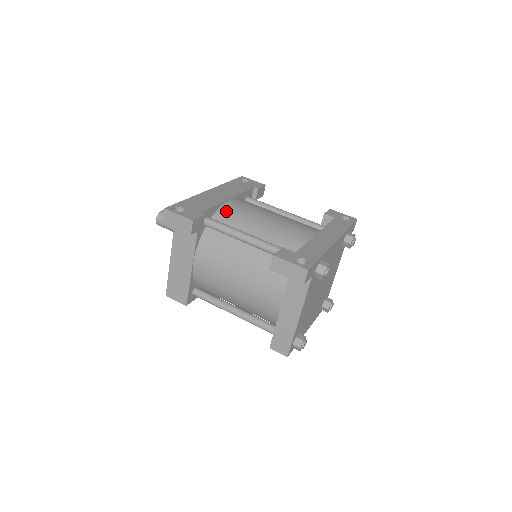
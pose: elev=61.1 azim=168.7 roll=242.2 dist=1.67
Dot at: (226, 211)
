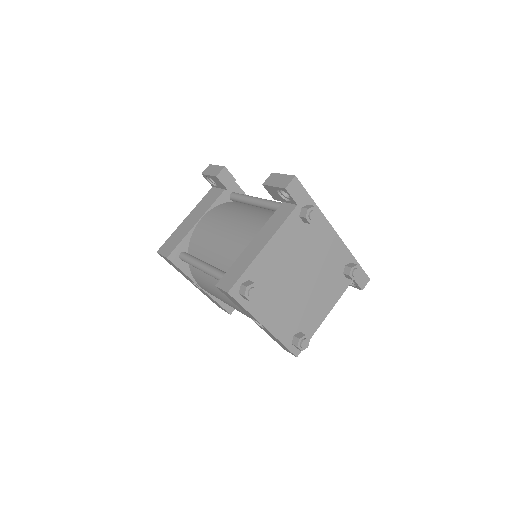
Dot at: occluded
